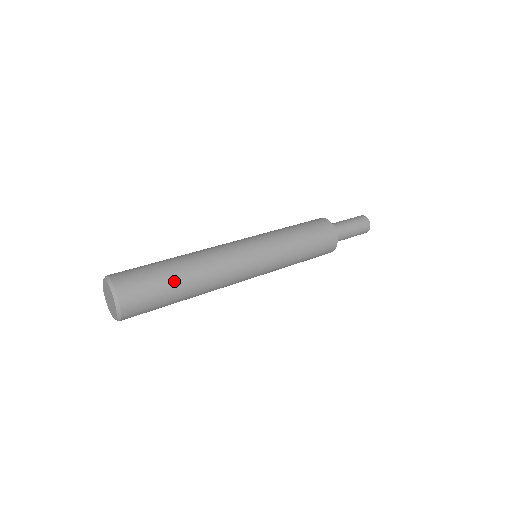
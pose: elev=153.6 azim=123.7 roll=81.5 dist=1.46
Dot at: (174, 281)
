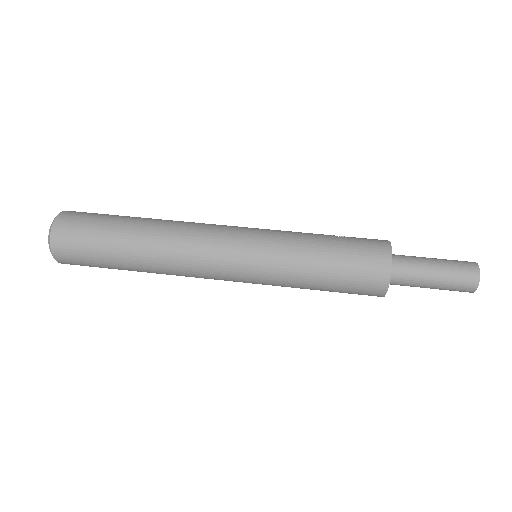
Dot at: (121, 268)
